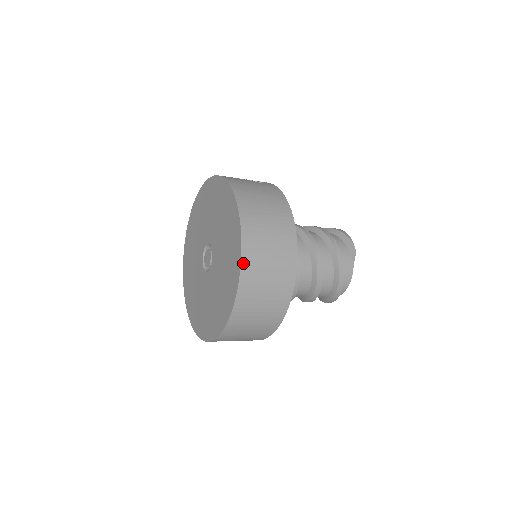
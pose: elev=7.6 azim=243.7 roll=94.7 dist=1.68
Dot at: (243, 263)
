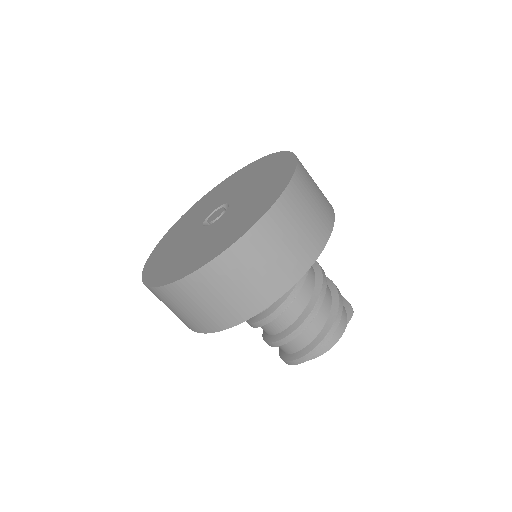
Dot at: (288, 189)
